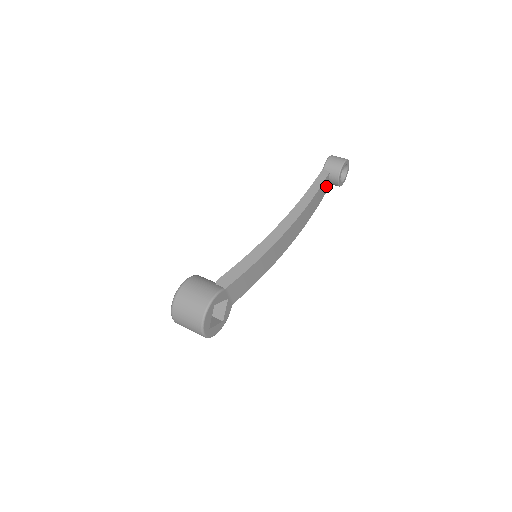
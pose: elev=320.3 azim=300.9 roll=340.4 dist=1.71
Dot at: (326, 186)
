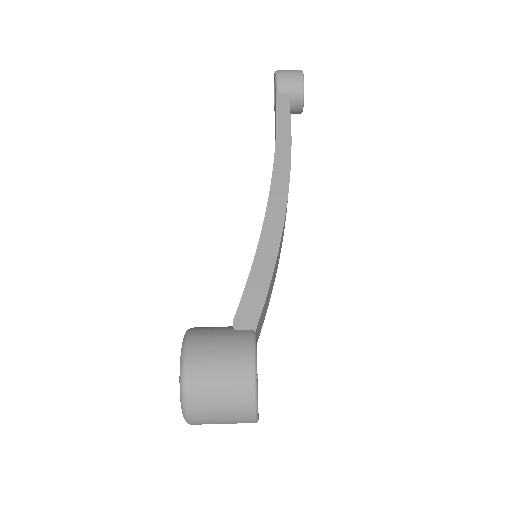
Dot at: occluded
